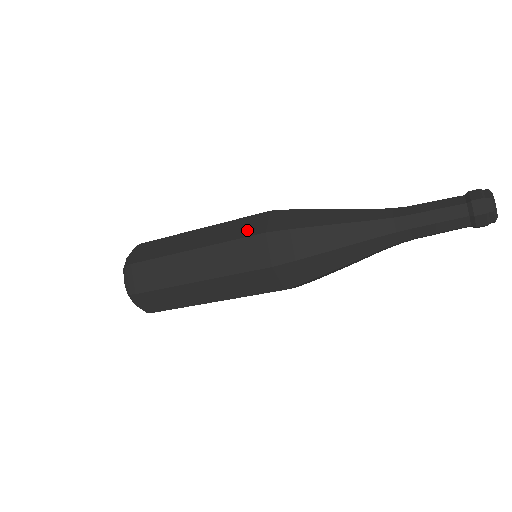
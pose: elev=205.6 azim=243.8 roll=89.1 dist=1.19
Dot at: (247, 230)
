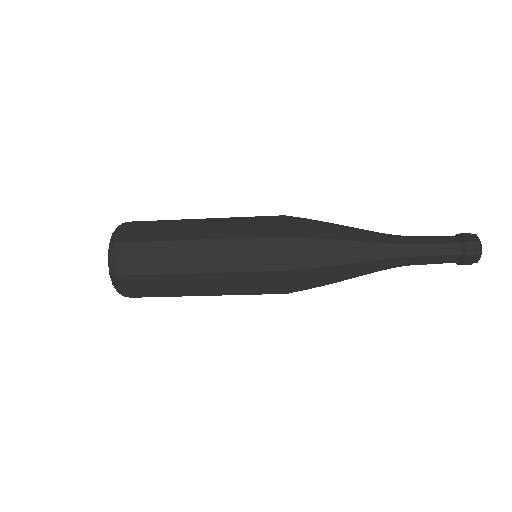
Dot at: (263, 261)
